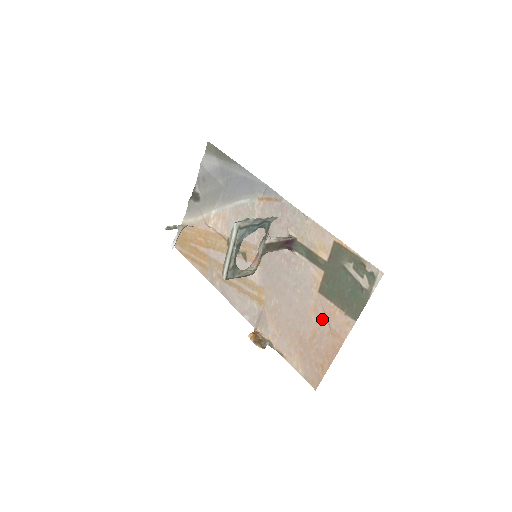
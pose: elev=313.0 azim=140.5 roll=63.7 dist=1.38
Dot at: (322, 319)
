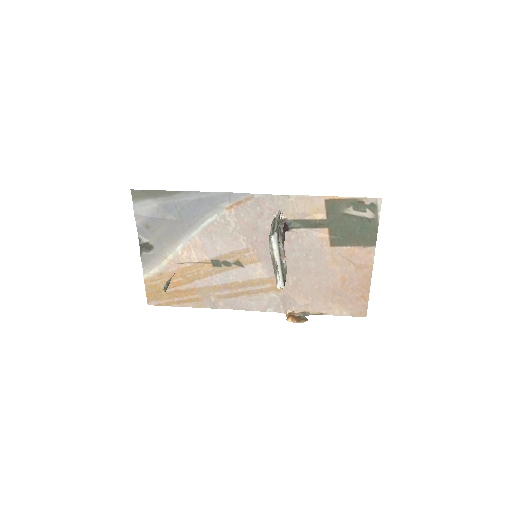
Dot at: (345, 264)
